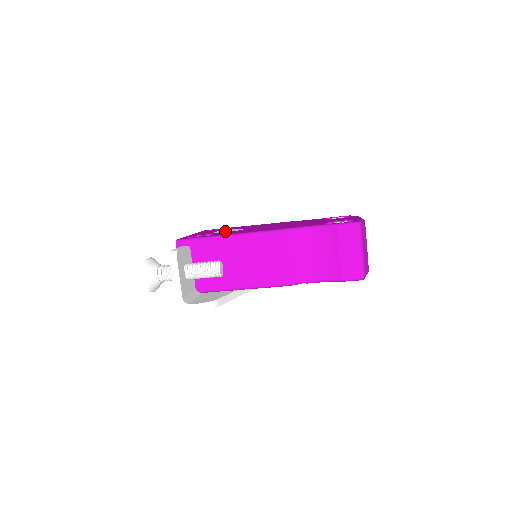
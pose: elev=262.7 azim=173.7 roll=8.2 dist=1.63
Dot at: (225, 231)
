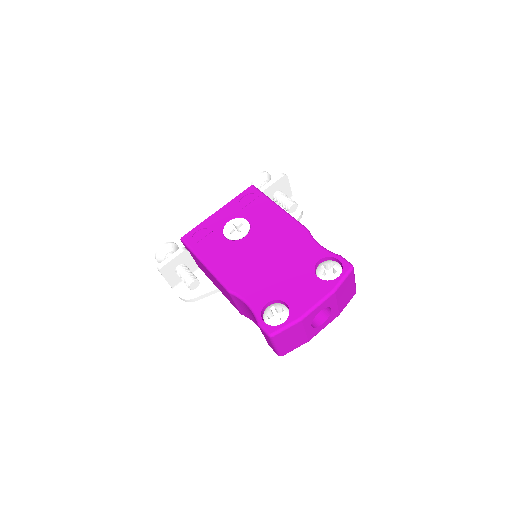
Dot at: (230, 232)
